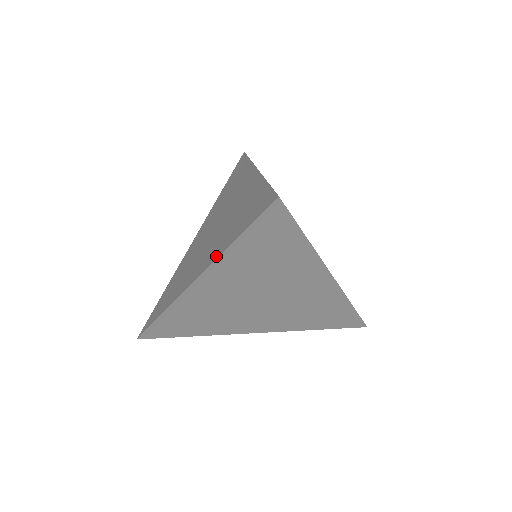
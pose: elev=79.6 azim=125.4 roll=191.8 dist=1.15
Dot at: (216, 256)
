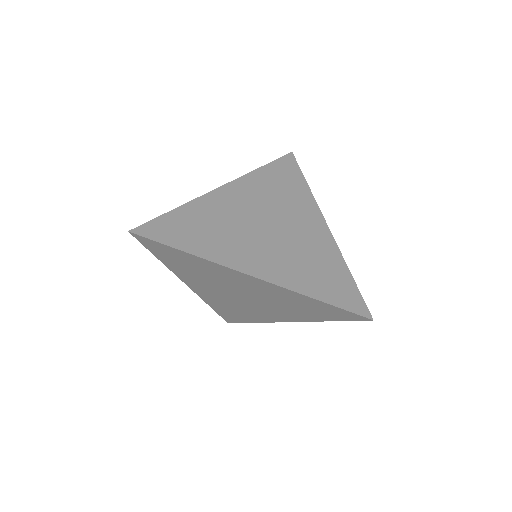
Dot at: occluded
